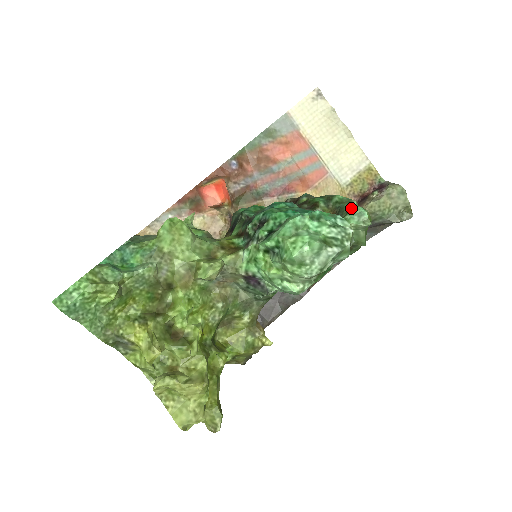
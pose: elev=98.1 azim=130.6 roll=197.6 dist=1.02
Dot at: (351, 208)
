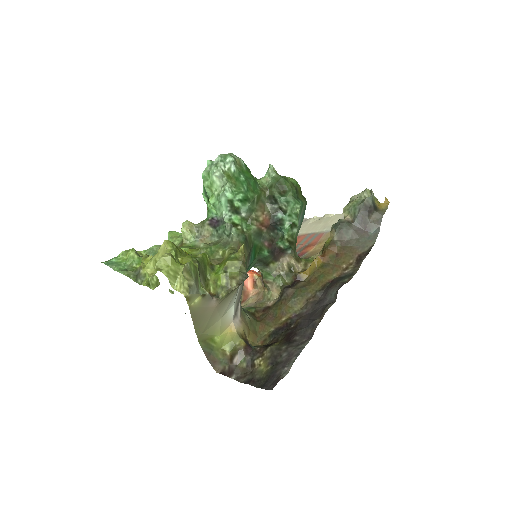
Dot at: occluded
